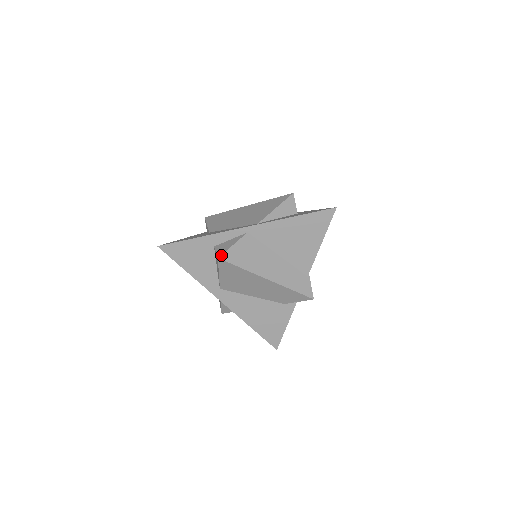
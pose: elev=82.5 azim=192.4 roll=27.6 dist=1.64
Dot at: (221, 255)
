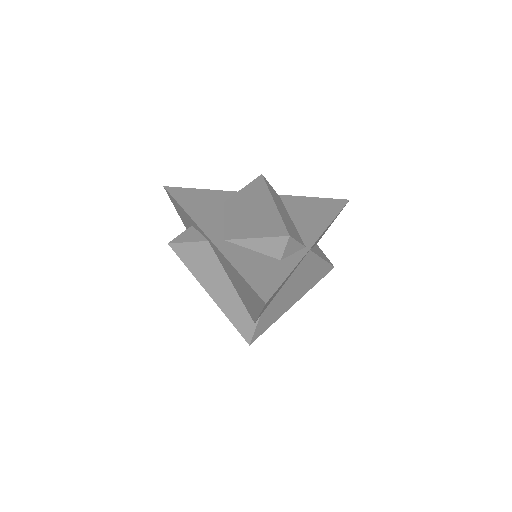
Dot at: (172, 243)
